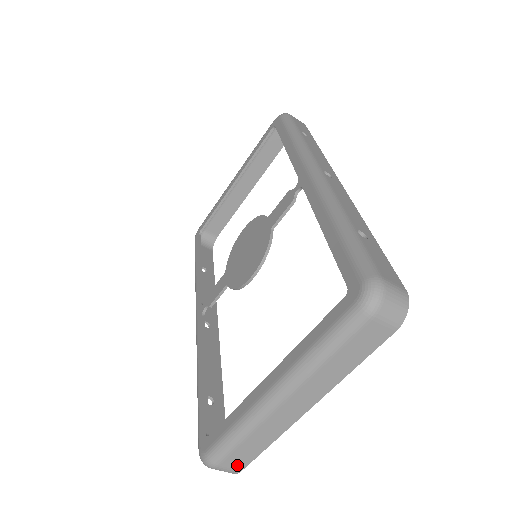
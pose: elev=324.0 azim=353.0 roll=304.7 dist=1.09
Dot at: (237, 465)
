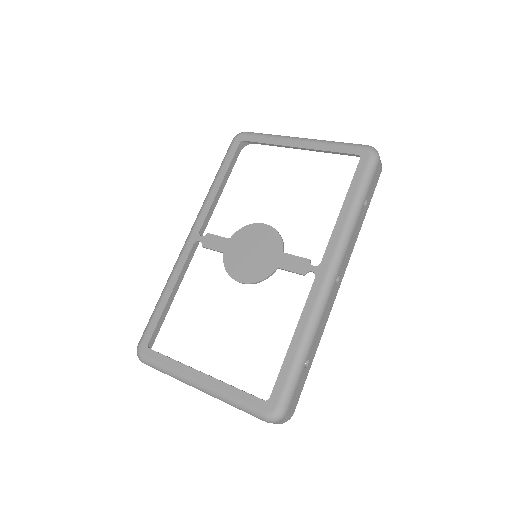
Dot at: occluded
